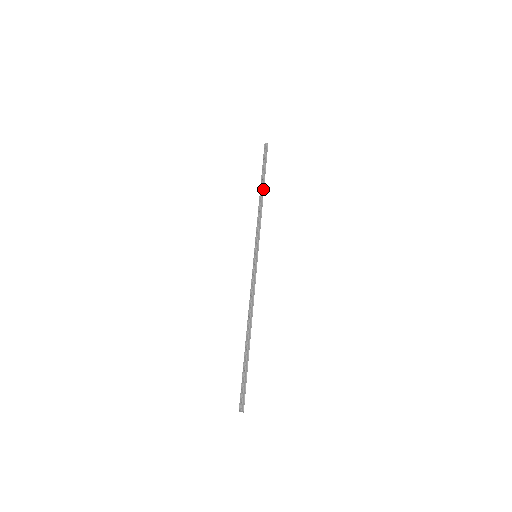
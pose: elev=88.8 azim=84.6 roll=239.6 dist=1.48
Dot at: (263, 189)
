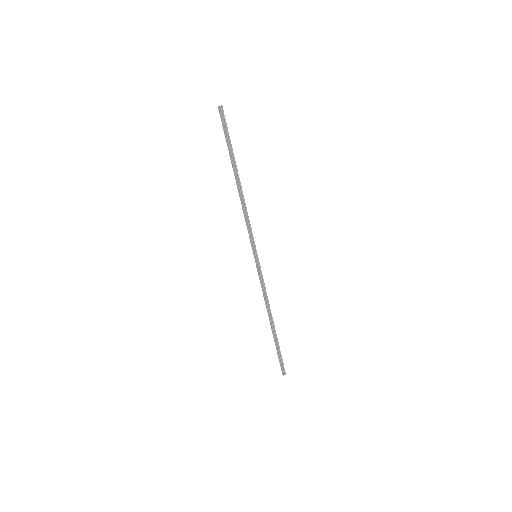
Dot at: (238, 179)
